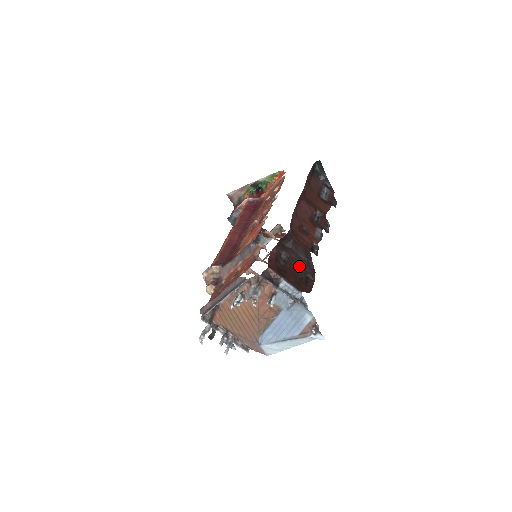
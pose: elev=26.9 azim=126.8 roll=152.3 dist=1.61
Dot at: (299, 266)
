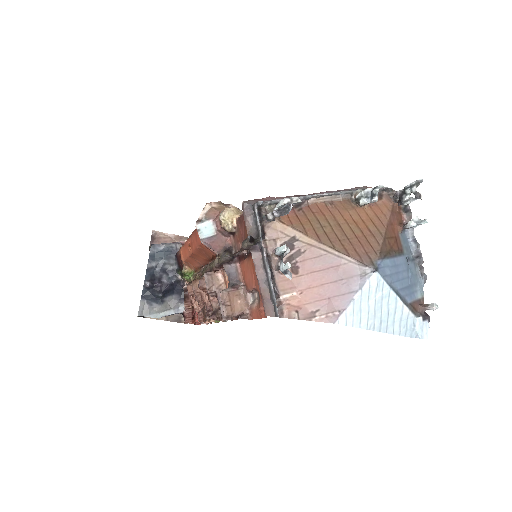
Dot at: occluded
